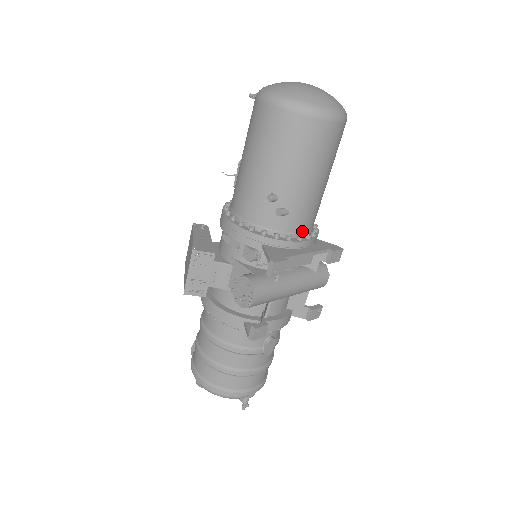
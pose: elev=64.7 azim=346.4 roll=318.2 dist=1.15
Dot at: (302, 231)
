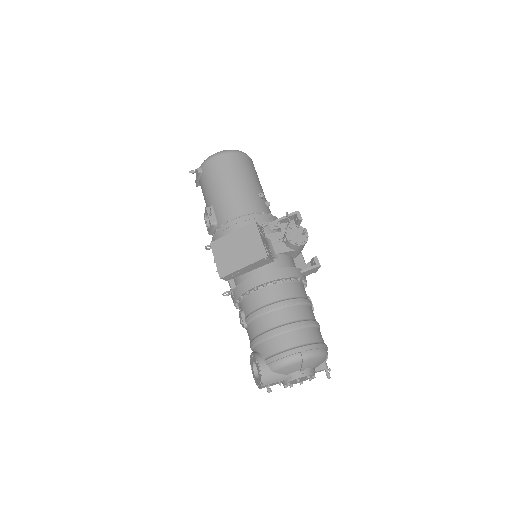
Dot at: occluded
